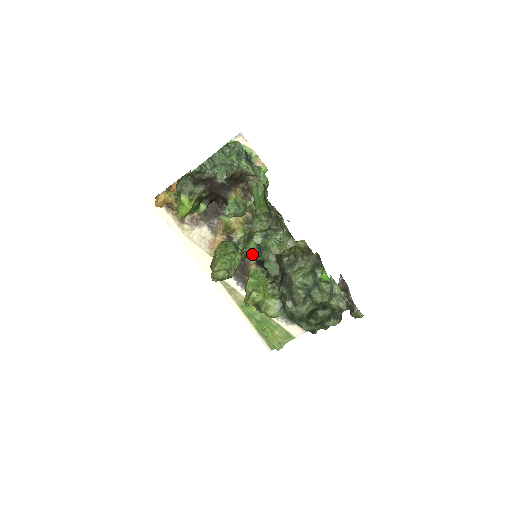
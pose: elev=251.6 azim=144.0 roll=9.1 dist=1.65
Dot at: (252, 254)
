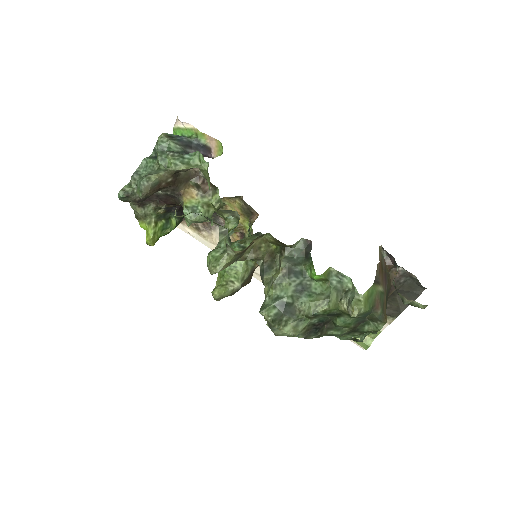
Dot at: occluded
